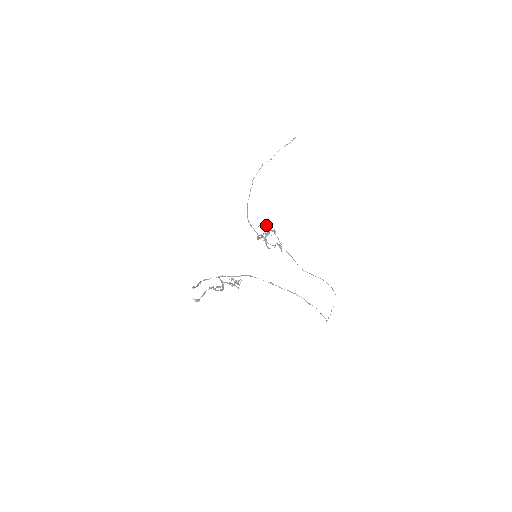
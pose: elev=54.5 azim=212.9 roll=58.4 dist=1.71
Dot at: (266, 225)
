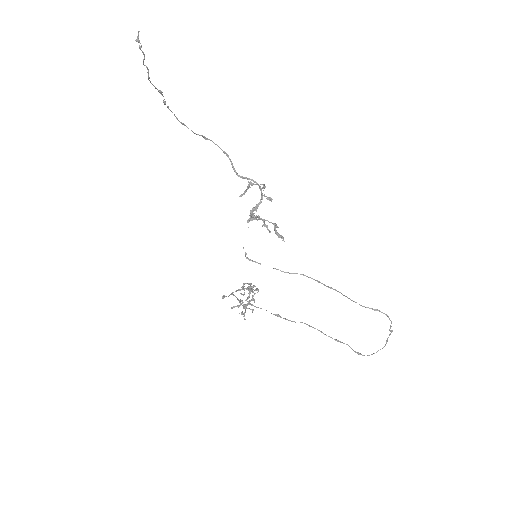
Dot at: (252, 184)
